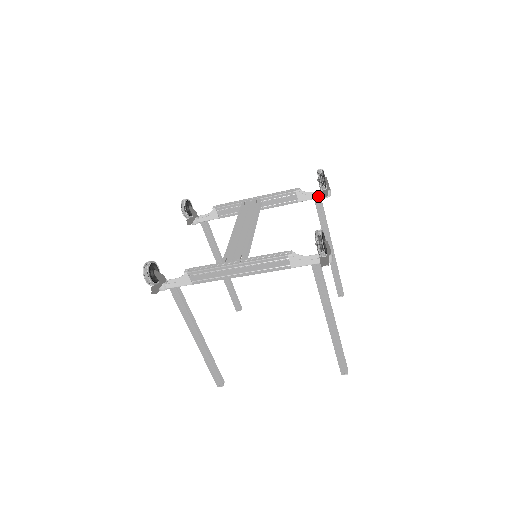
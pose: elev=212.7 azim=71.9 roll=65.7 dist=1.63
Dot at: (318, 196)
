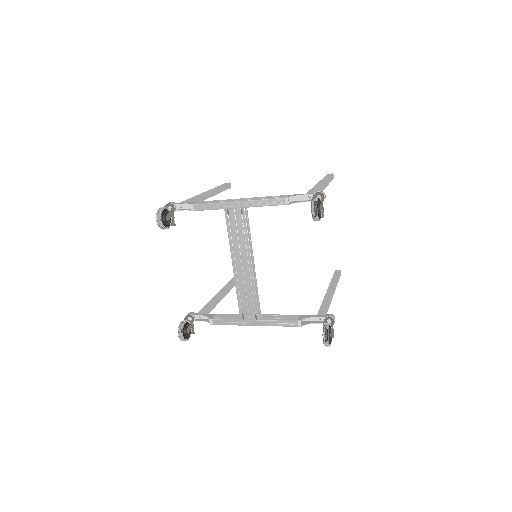
Dot at: occluded
